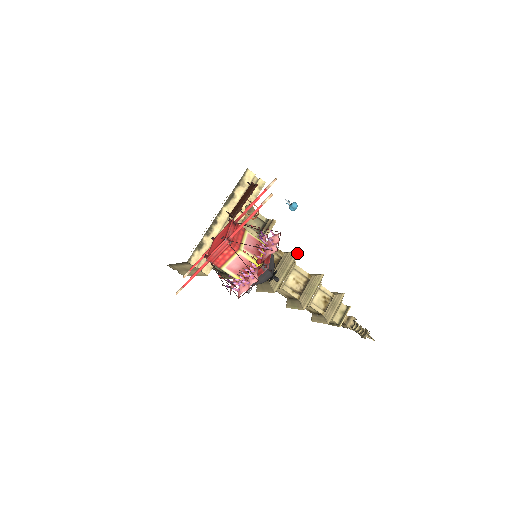
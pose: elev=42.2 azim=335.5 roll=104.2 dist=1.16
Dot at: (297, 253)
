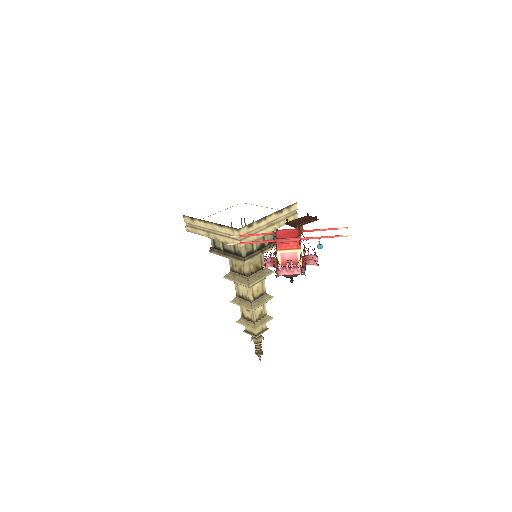
Dot at: (273, 272)
